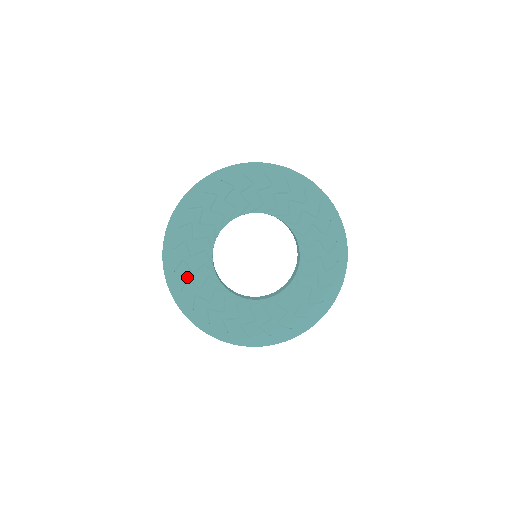
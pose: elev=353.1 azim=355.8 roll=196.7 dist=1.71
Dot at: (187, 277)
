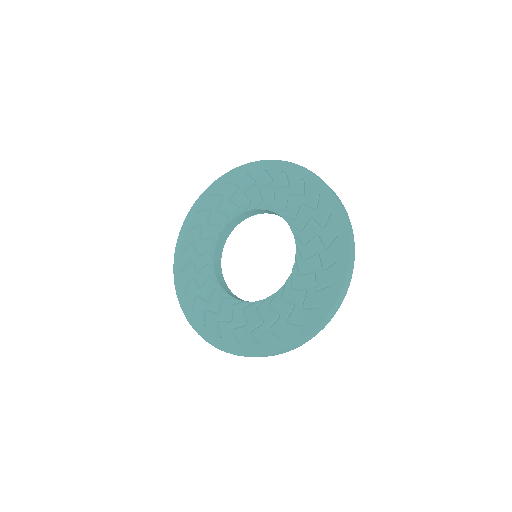
Dot at: (203, 309)
